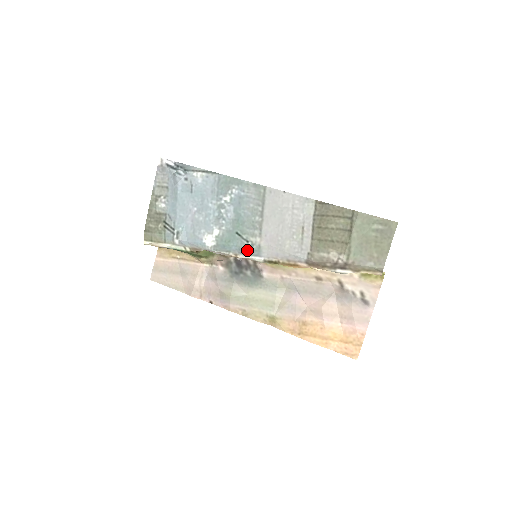
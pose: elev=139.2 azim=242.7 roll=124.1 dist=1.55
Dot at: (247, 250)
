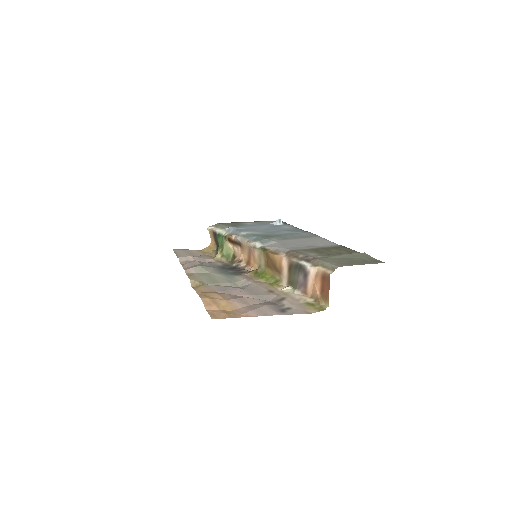
Dot at: (261, 239)
